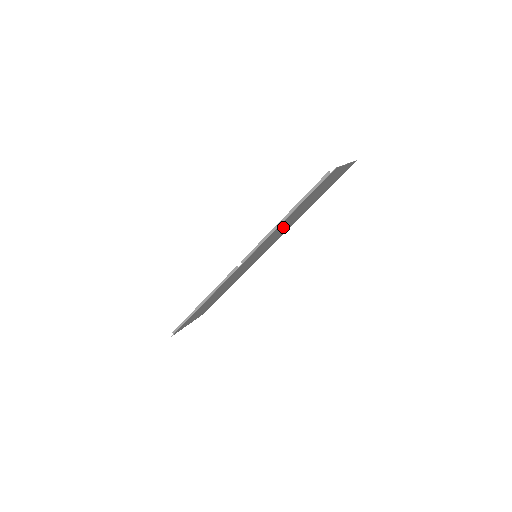
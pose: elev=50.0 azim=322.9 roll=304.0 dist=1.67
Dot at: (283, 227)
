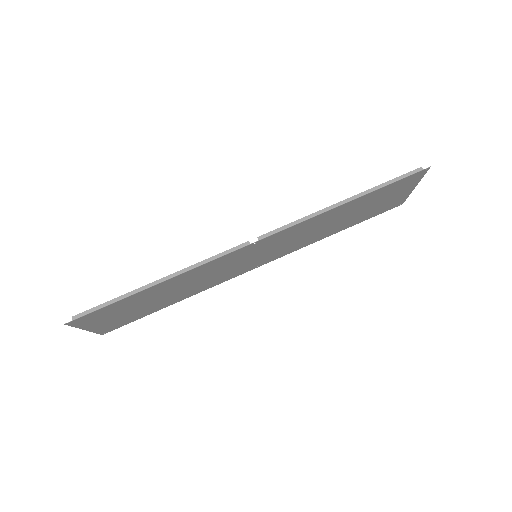
Dot at: (315, 228)
